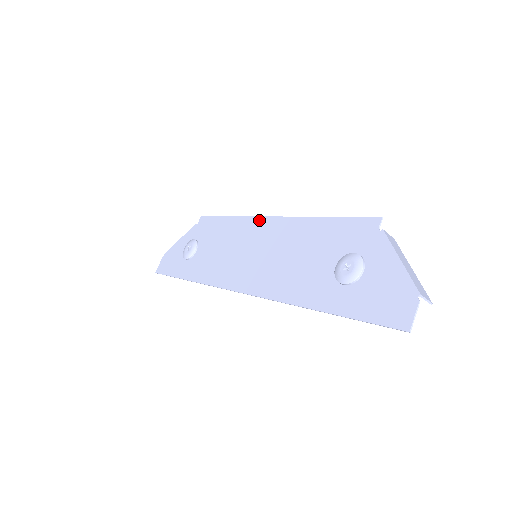
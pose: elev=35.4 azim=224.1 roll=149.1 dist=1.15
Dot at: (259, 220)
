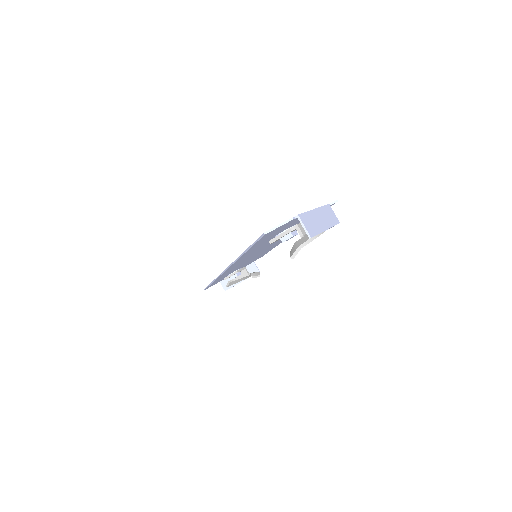
Dot at: occluded
